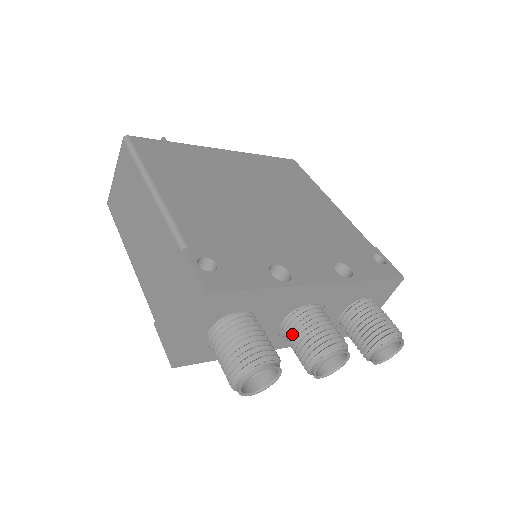
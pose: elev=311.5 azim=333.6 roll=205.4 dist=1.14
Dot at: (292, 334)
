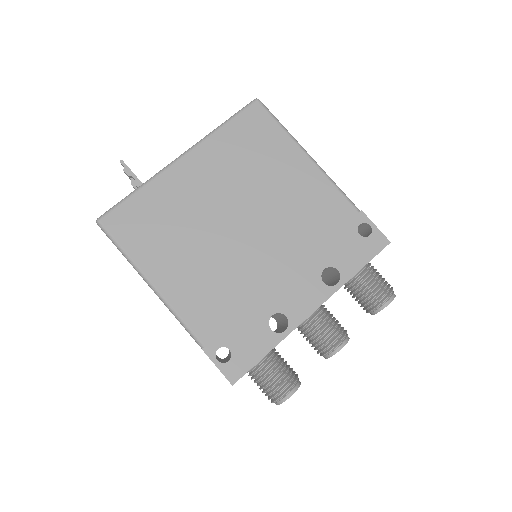
Dot at: occluded
